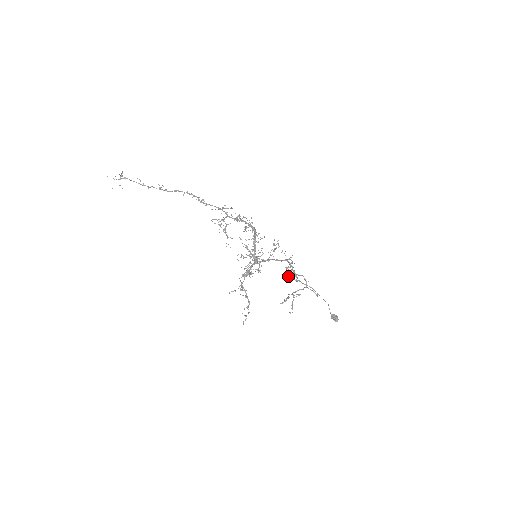
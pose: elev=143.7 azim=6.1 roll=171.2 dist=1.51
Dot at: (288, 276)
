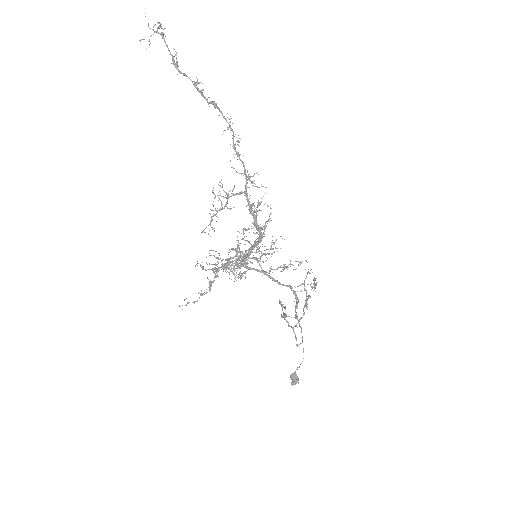
Dot at: (305, 289)
